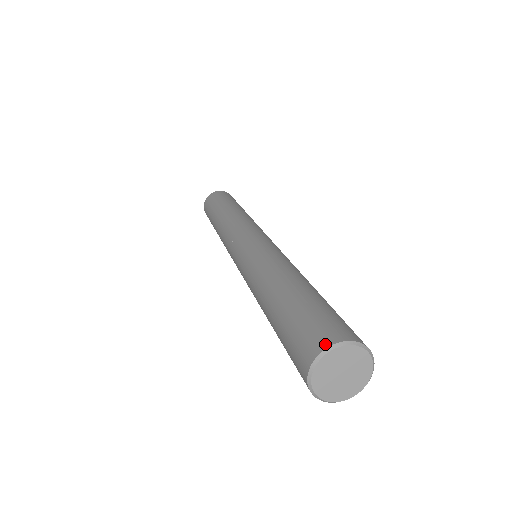
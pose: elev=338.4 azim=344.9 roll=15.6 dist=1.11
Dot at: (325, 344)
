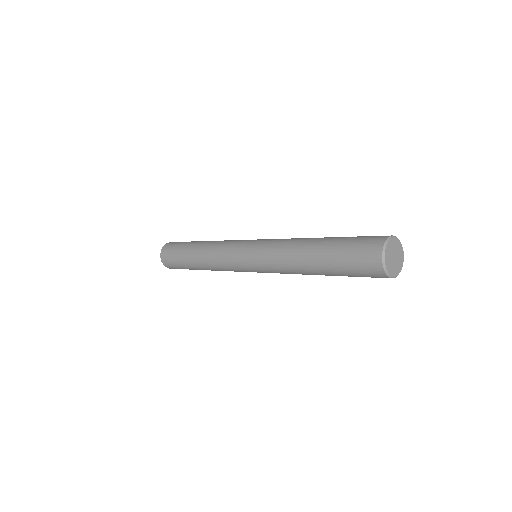
Dot at: (385, 237)
